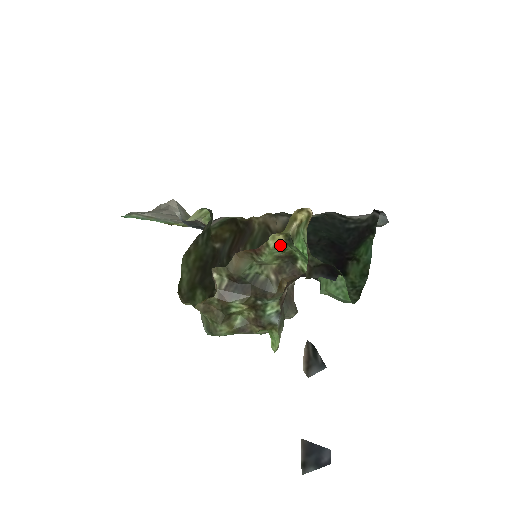
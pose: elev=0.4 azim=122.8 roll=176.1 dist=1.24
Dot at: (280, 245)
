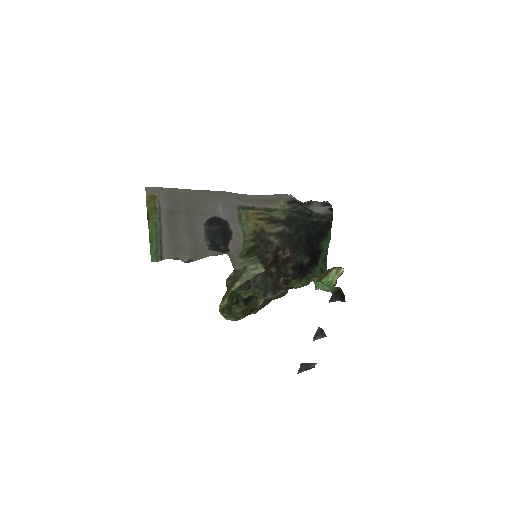
Dot at: (311, 280)
